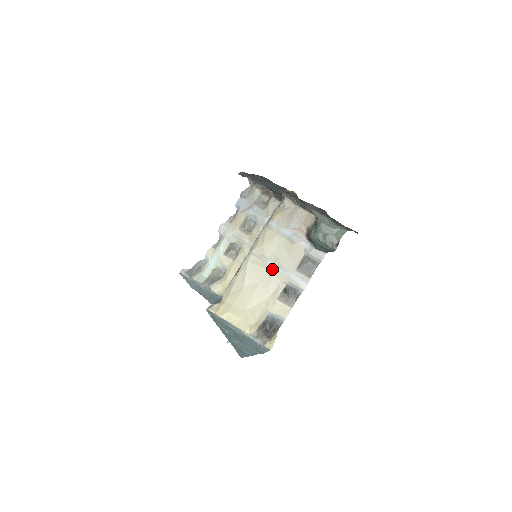
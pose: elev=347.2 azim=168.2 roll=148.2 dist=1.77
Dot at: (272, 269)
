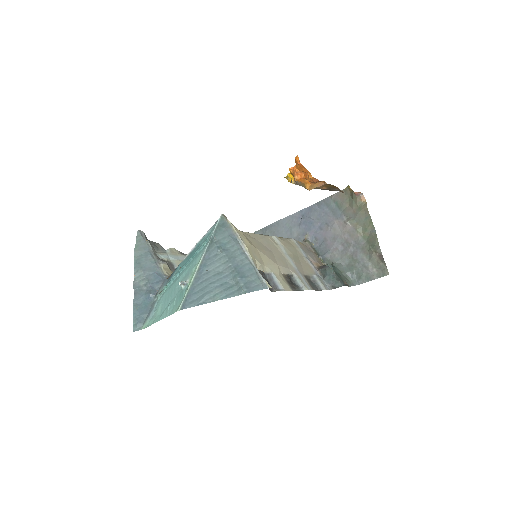
Dot at: (285, 257)
